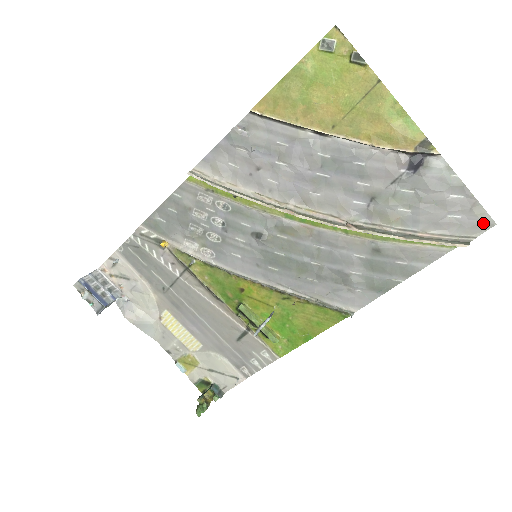
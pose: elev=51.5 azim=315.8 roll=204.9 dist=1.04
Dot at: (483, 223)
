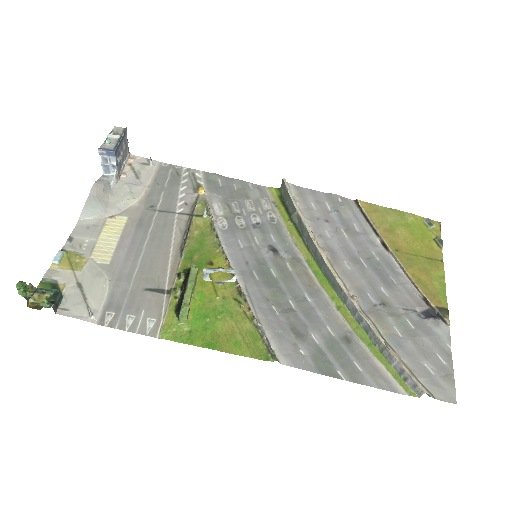
Dot at: (447, 393)
